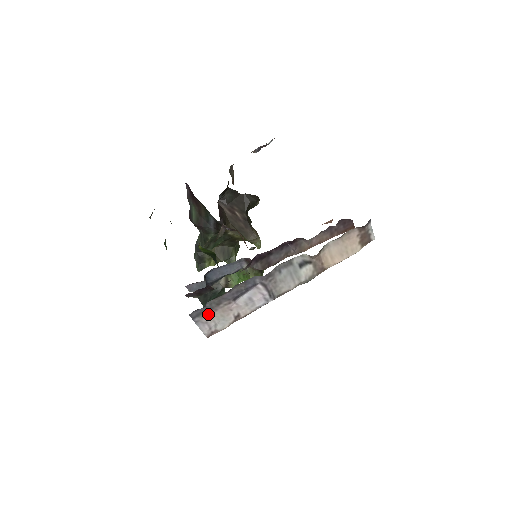
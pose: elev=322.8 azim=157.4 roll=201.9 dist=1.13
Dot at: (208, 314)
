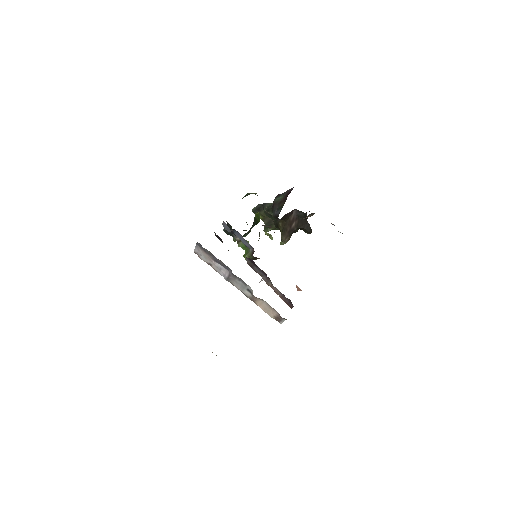
Dot at: (203, 250)
